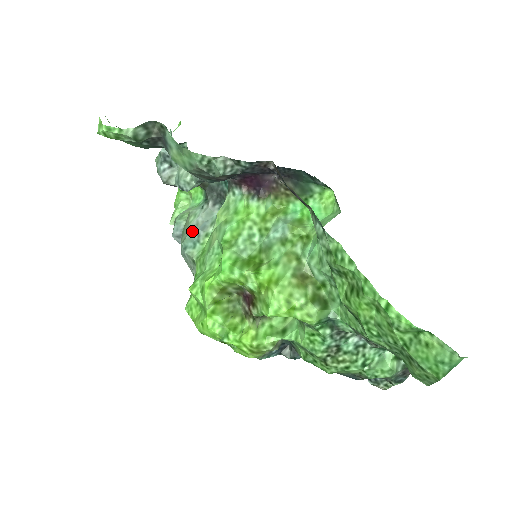
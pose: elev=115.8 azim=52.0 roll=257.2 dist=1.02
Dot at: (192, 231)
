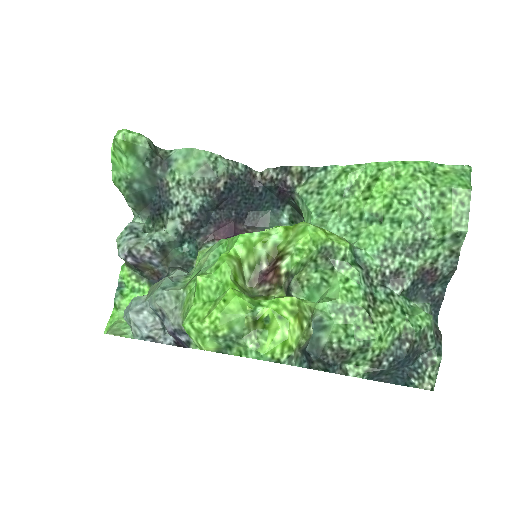
Dot at: (169, 277)
